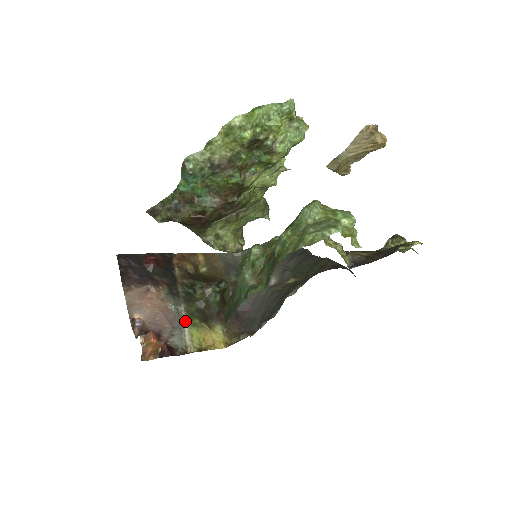
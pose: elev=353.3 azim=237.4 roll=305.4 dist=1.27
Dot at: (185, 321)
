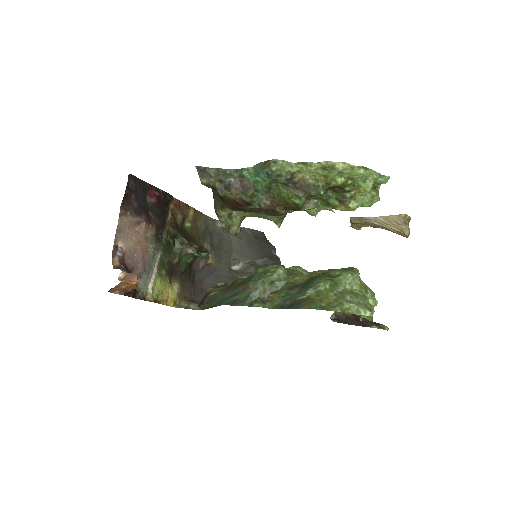
Dot at: (156, 268)
